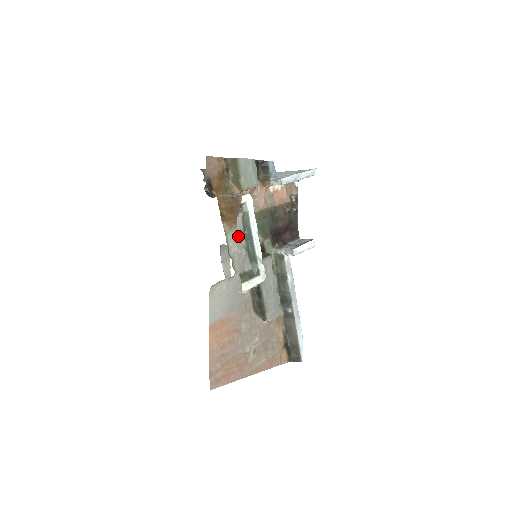
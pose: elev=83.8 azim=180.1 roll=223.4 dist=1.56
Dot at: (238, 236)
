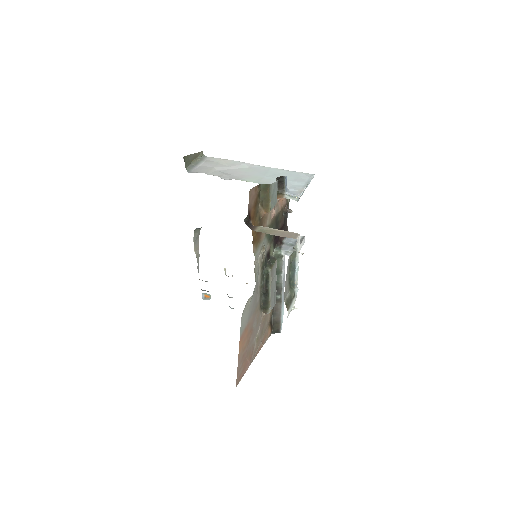
Dot at: (287, 272)
